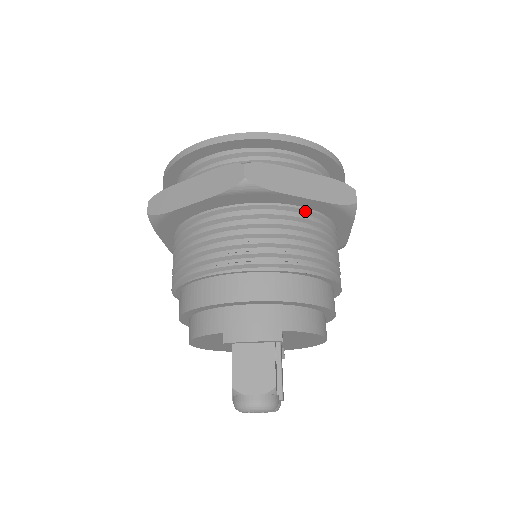
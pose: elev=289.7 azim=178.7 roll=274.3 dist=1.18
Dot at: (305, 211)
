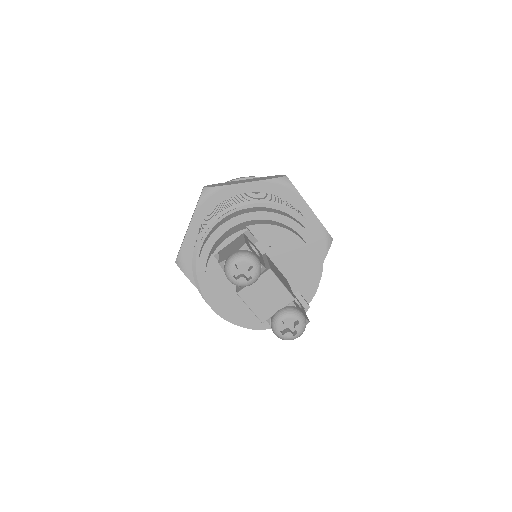
Dot at: occluded
